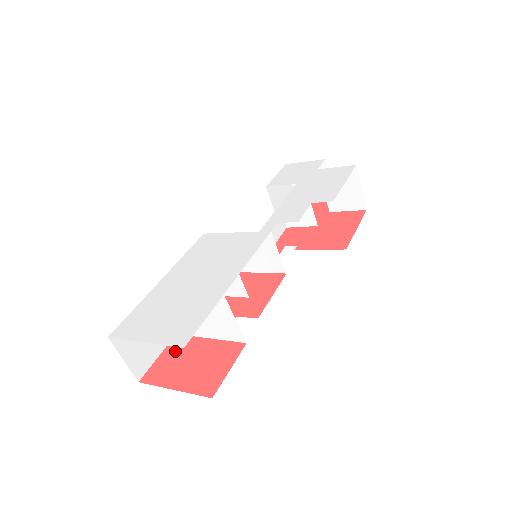
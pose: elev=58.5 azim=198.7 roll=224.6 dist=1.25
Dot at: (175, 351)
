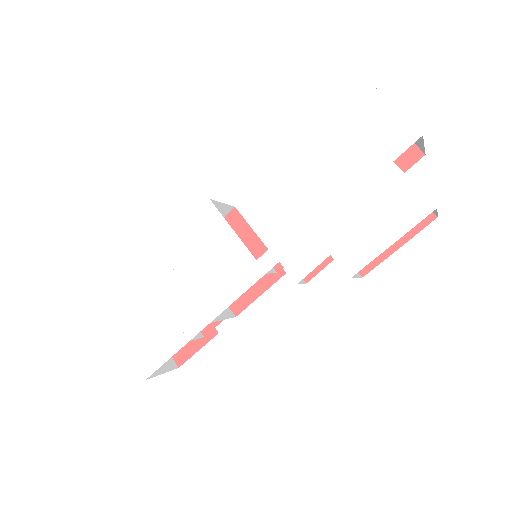
Dot at: occluded
